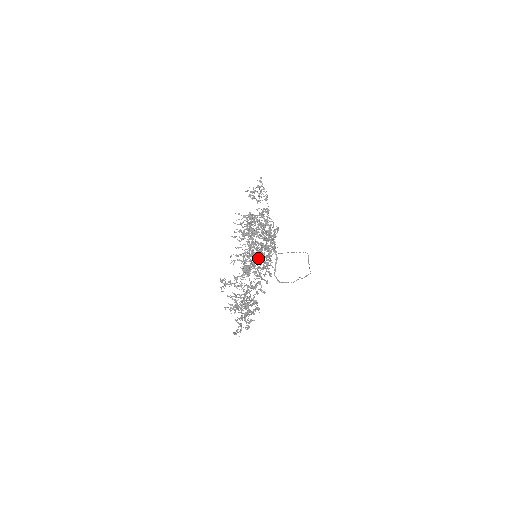
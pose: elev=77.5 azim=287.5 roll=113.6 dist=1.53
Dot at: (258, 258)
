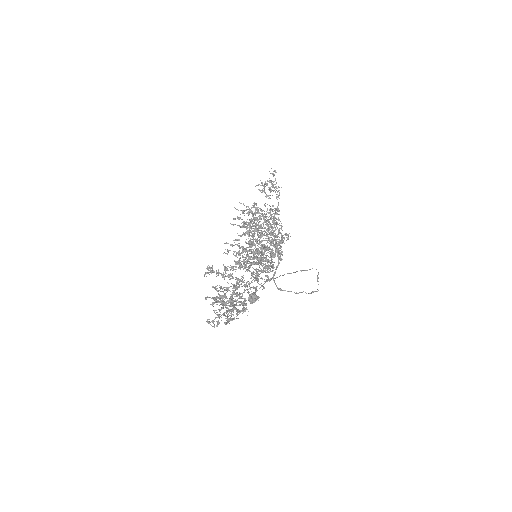
Dot at: (257, 256)
